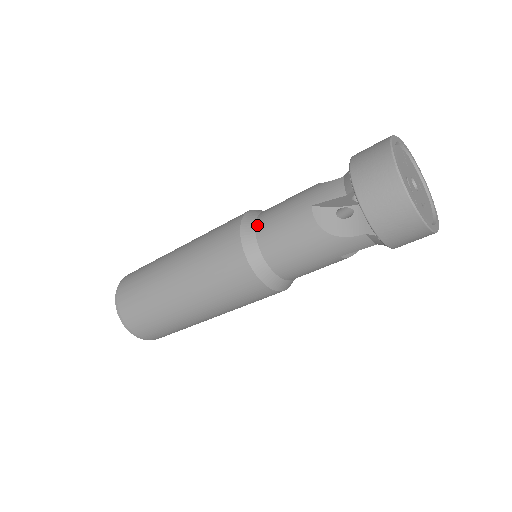
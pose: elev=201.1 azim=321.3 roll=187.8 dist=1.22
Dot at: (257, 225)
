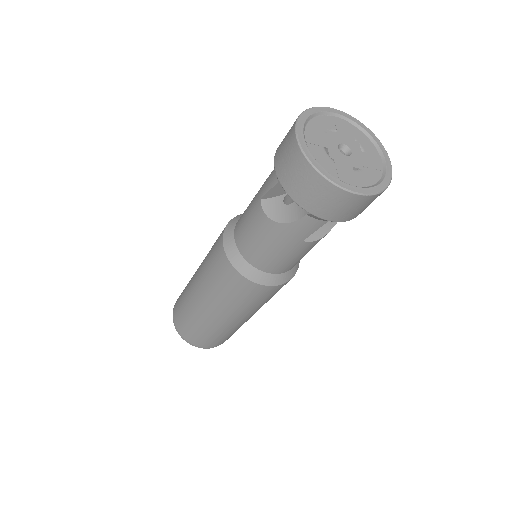
Dot at: (235, 229)
